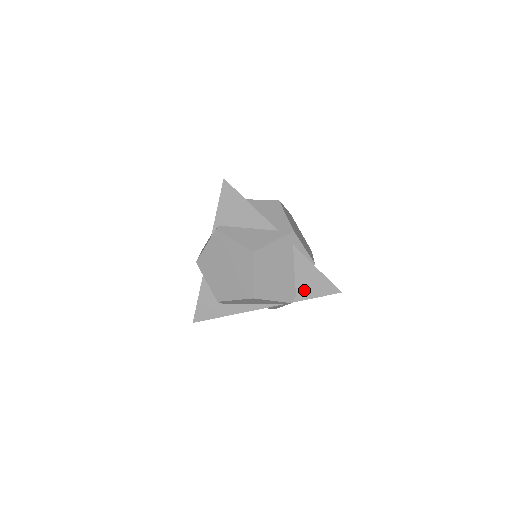
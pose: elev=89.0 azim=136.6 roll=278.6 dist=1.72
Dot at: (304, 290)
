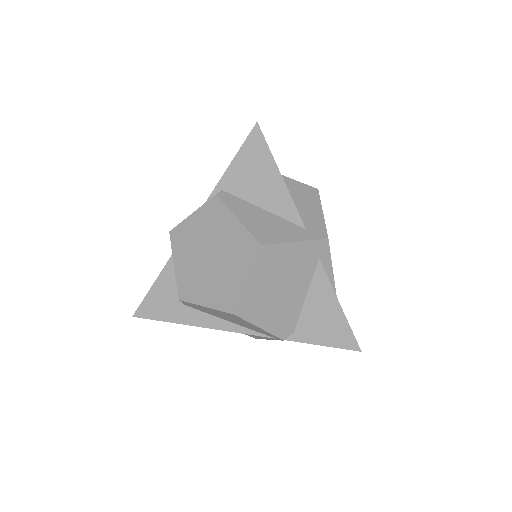
Dot at: (309, 328)
